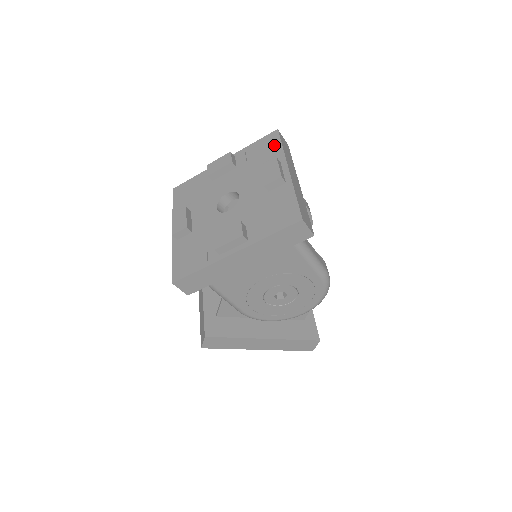
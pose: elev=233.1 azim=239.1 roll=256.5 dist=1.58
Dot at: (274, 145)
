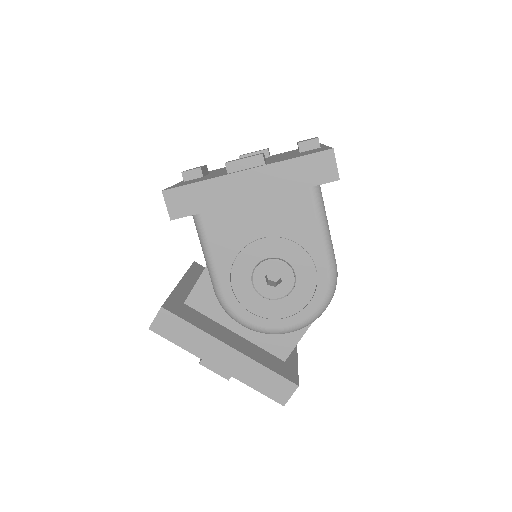
Dot at: occluded
